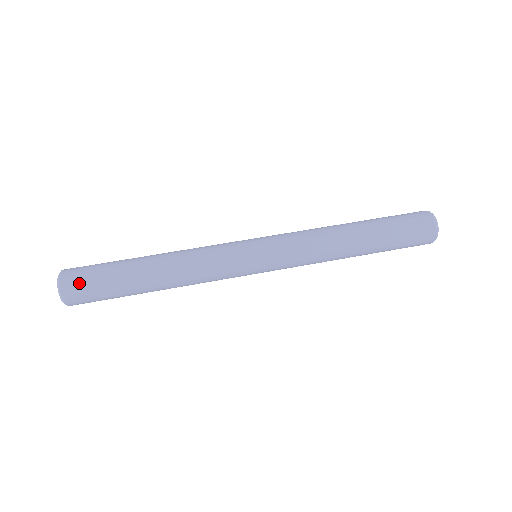
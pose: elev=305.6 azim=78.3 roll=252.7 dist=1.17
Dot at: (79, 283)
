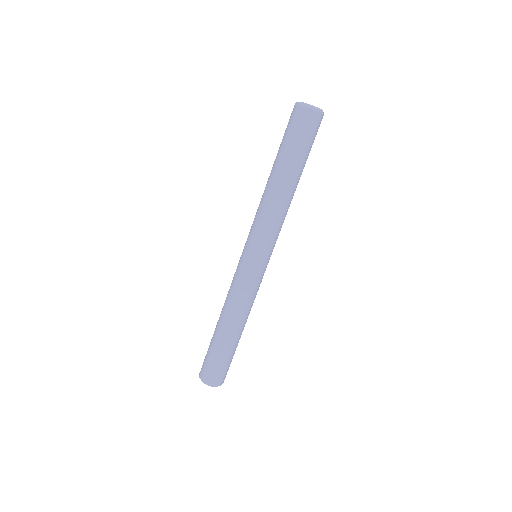
Dot at: (217, 376)
